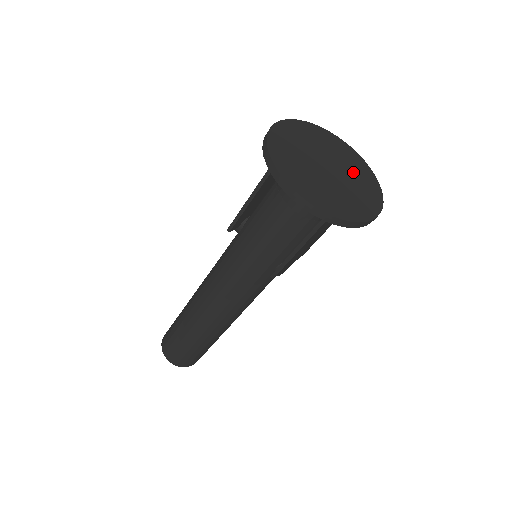
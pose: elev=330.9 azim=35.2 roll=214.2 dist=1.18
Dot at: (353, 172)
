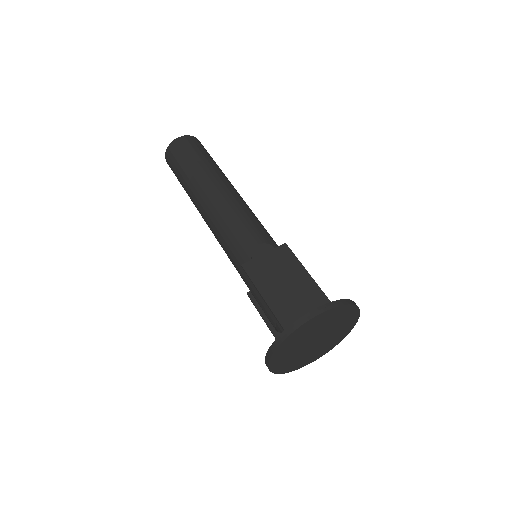
Dot at: (334, 335)
